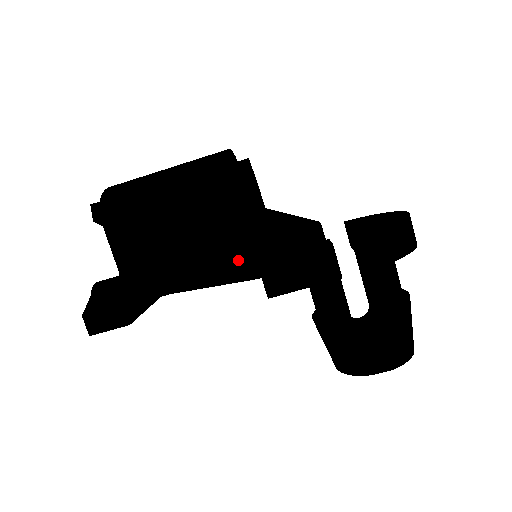
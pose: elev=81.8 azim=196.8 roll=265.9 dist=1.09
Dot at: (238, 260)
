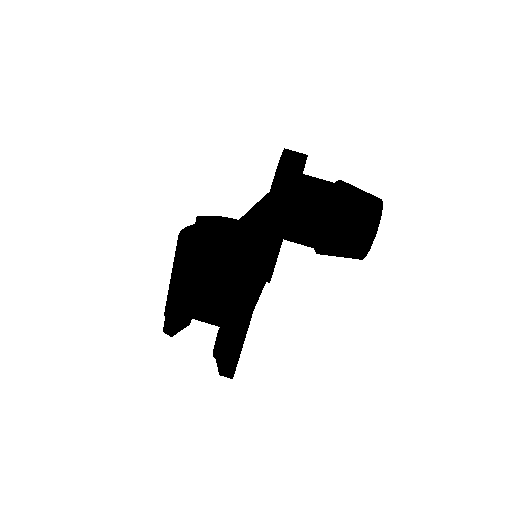
Dot at: occluded
